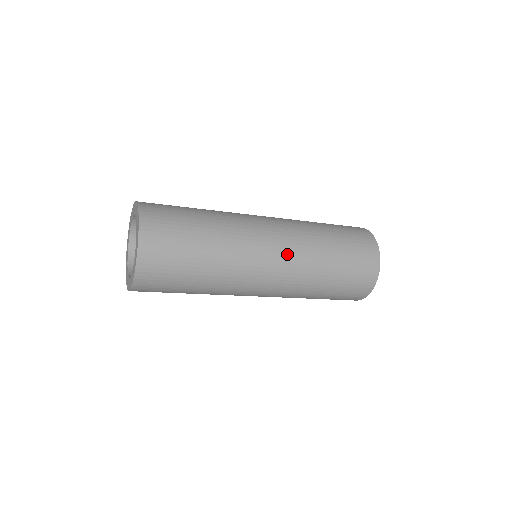
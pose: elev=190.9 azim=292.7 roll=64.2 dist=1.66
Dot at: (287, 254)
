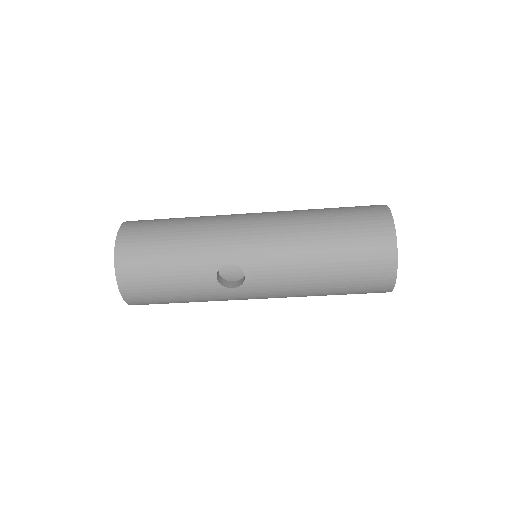
Dot at: occluded
